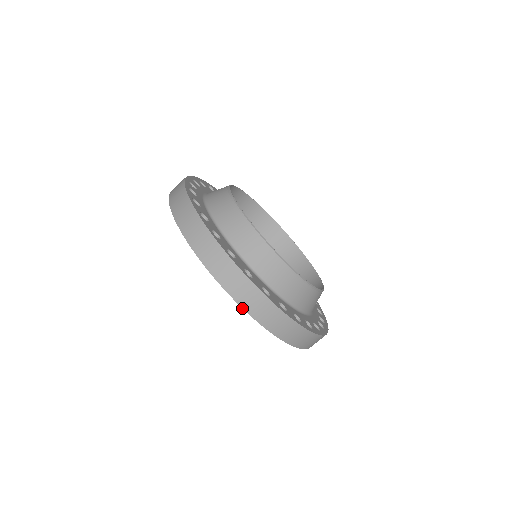
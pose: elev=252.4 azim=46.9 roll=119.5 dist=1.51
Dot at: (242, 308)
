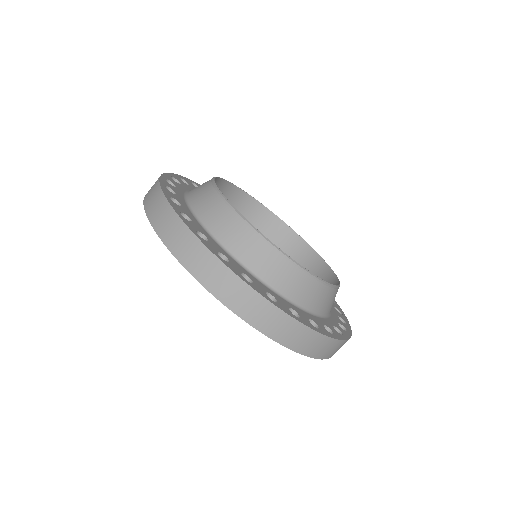
Dot at: (245, 321)
